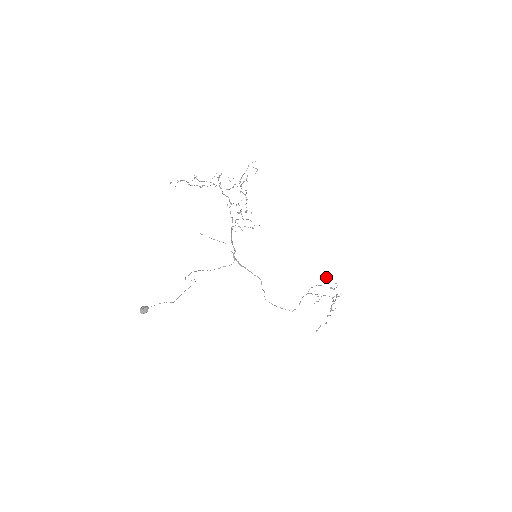
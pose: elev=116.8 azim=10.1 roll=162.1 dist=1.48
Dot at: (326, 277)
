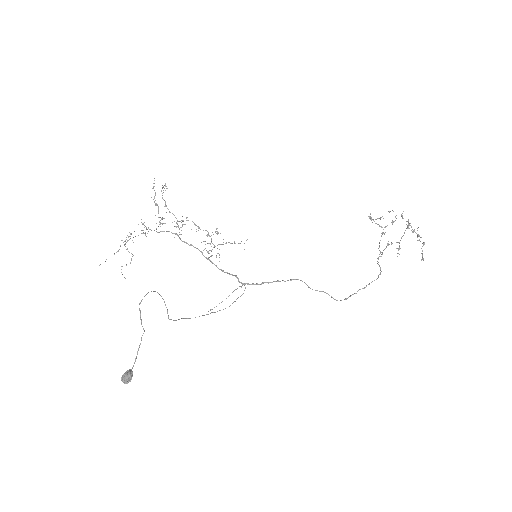
Dot at: occluded
